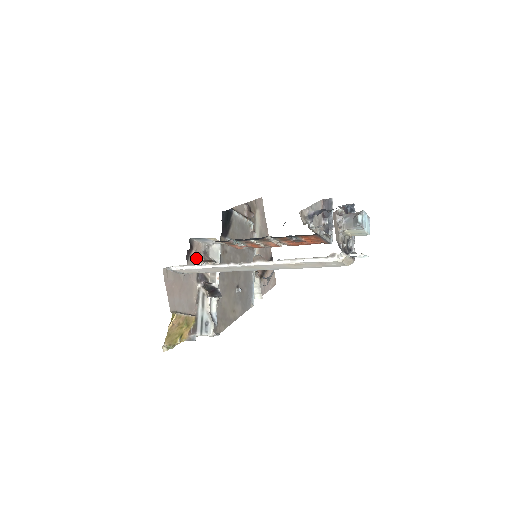
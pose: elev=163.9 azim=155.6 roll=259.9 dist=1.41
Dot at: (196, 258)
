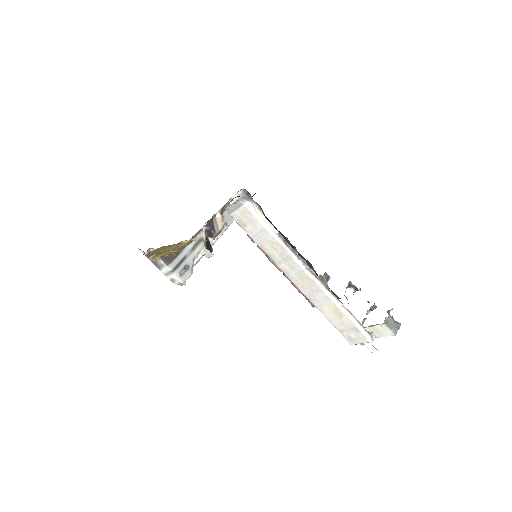
Dot at: (225, 205)
